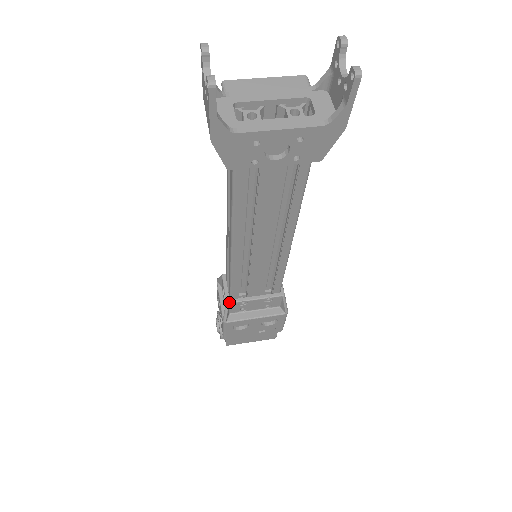
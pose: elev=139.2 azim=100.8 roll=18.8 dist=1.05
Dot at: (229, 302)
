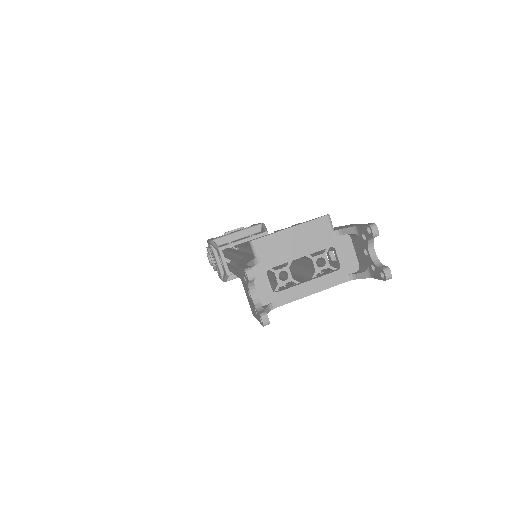
Dot at: (229, 274)
